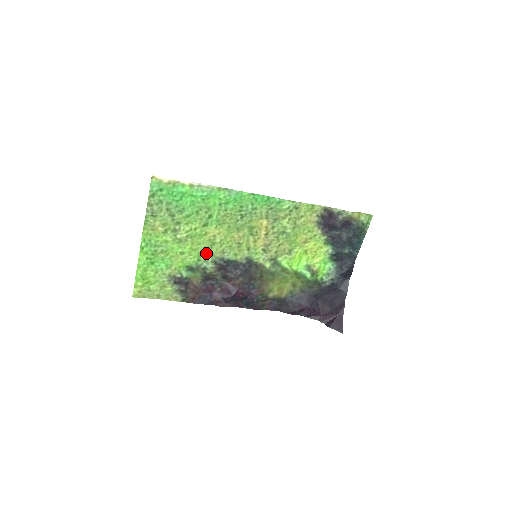
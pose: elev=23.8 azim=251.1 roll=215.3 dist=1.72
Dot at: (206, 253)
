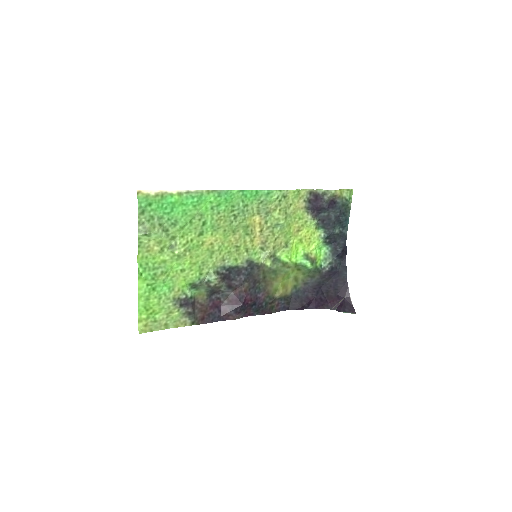
Dot at: (206, 265)
